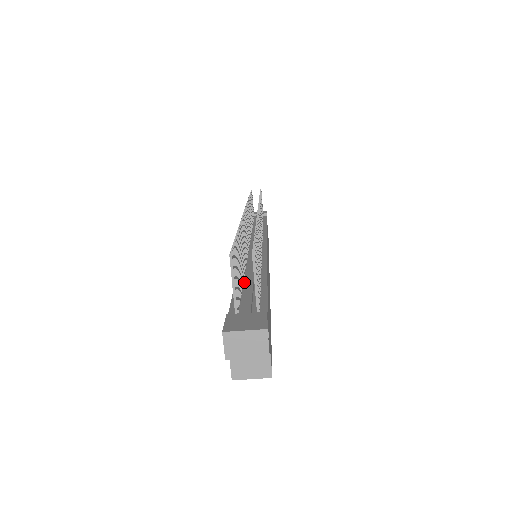
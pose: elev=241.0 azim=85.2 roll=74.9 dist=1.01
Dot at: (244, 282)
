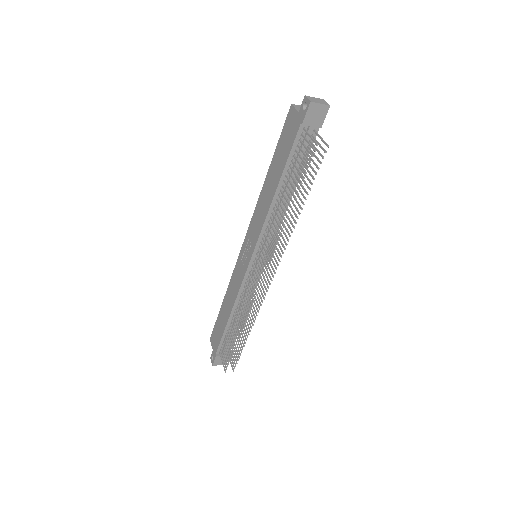
Dot at: (231, 324)
